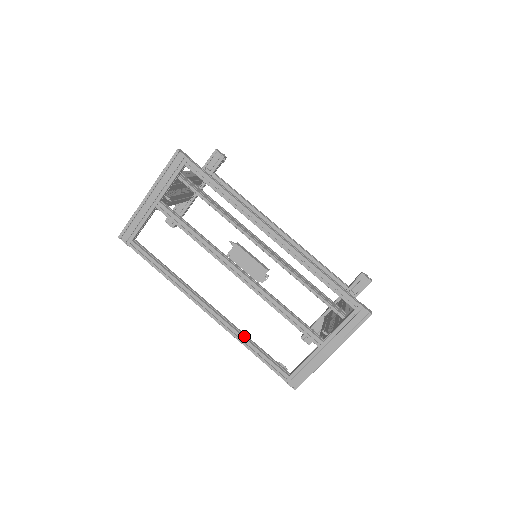
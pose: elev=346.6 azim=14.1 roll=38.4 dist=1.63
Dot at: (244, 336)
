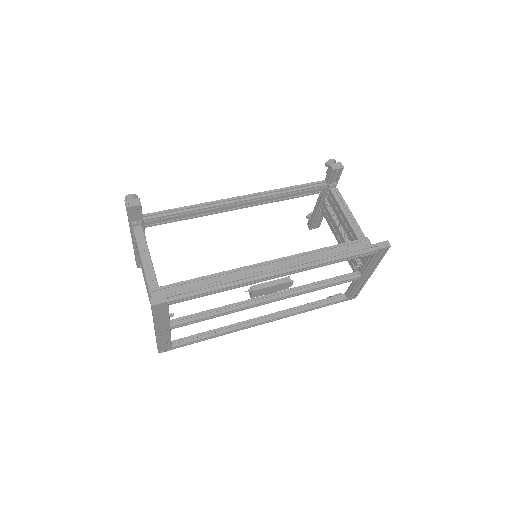
Dot at: (300, 309)
